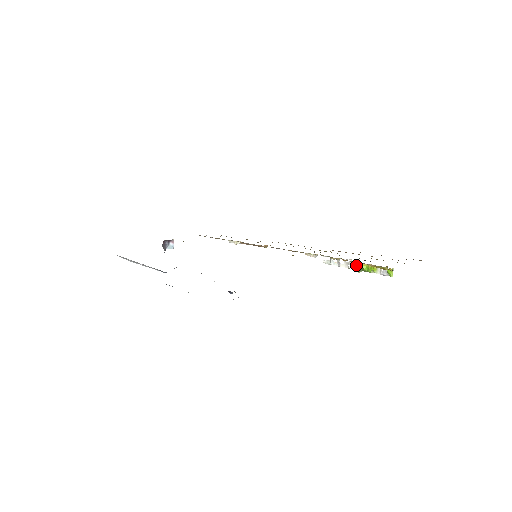
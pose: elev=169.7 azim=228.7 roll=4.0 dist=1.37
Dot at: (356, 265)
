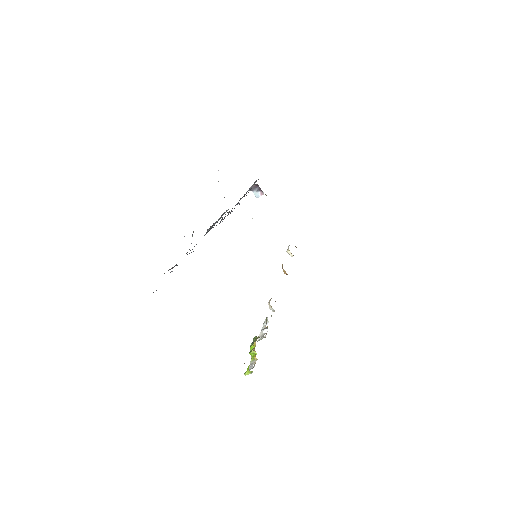
Dot at: (255, 338)
